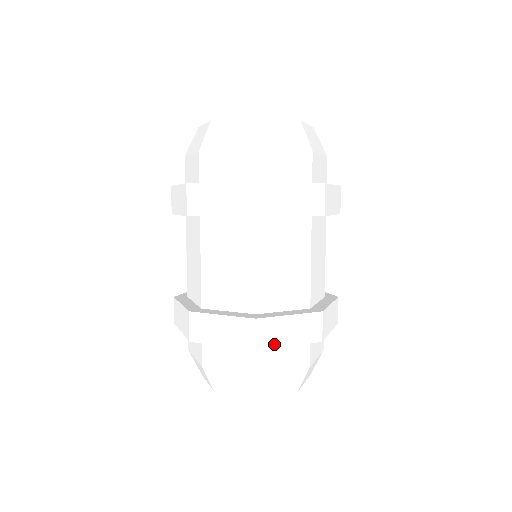
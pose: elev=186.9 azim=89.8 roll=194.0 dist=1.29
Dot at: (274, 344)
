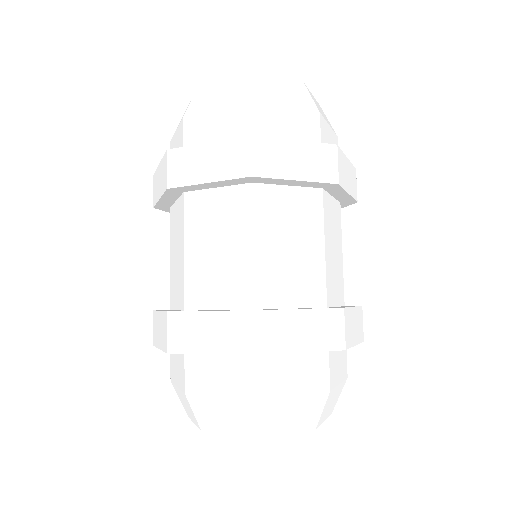
Dot at: (189, 348)
